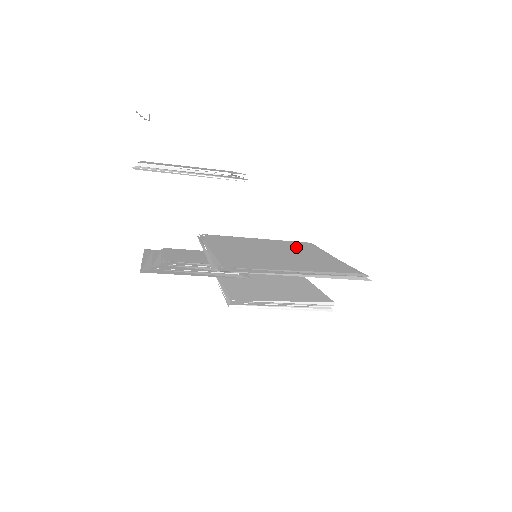
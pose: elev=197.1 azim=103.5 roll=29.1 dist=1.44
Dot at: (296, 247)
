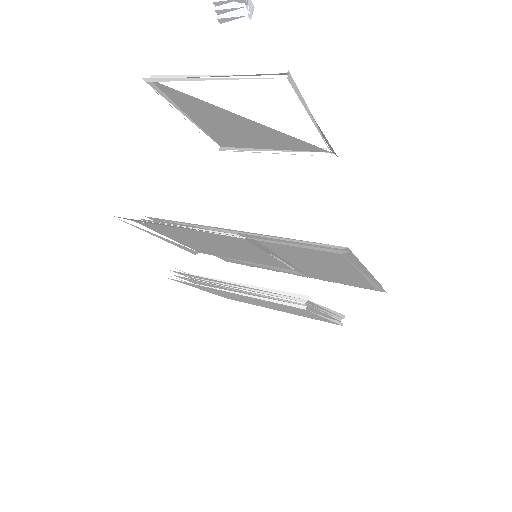
Dot at: occluded
